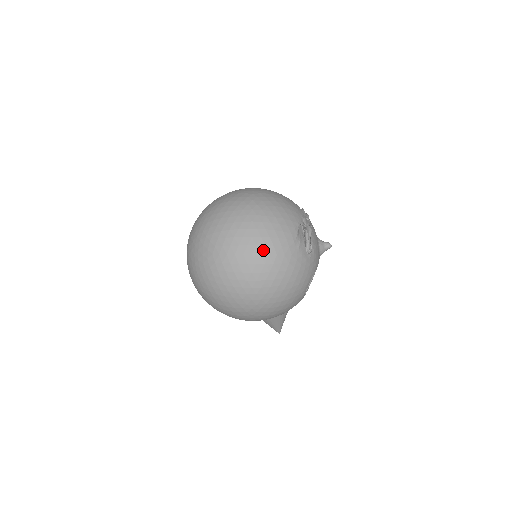
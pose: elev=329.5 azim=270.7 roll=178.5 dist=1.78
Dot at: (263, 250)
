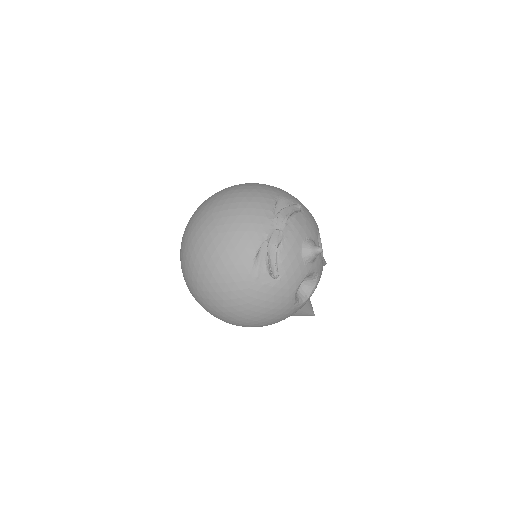
Dot at: (217, 287)
